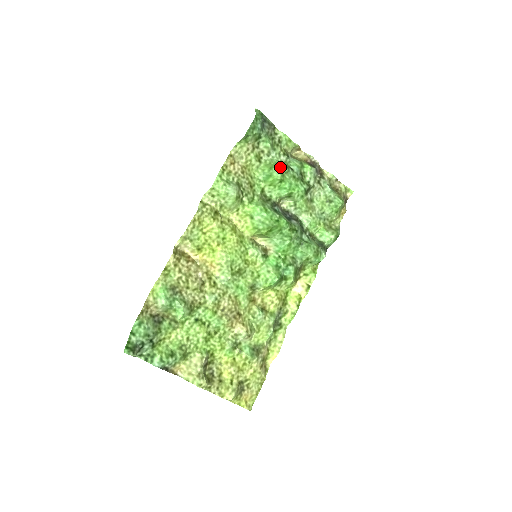
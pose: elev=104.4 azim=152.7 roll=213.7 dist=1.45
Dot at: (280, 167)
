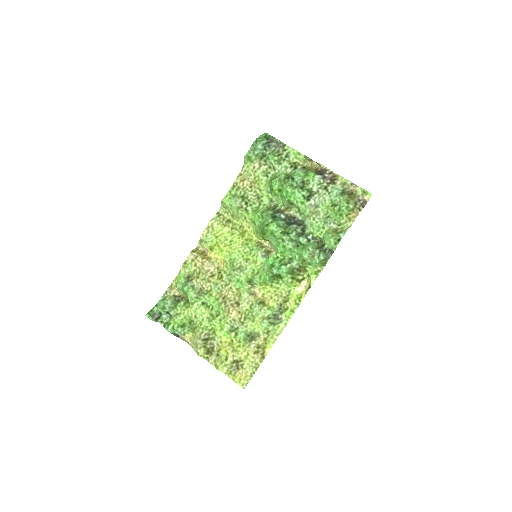
Dot at: (279, 178)
